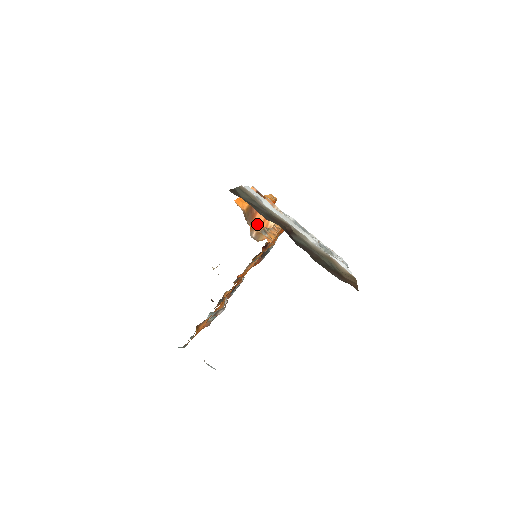
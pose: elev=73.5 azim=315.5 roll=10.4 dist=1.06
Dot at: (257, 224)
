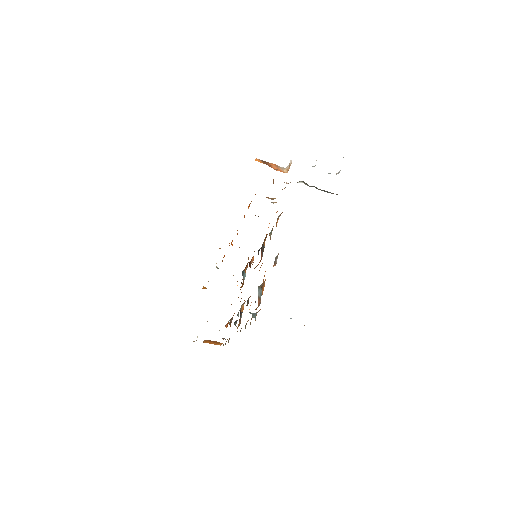
Dot at: (278, 170)
